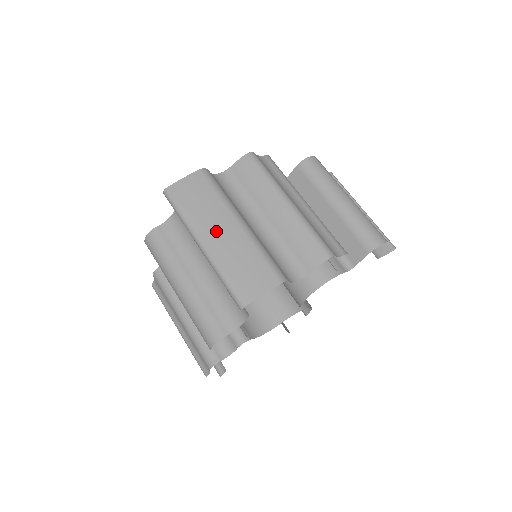
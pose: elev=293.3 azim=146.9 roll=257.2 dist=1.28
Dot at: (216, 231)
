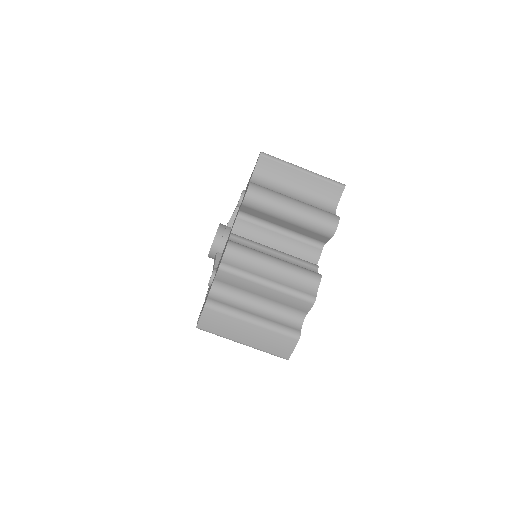
Dot at: (244, 335)
